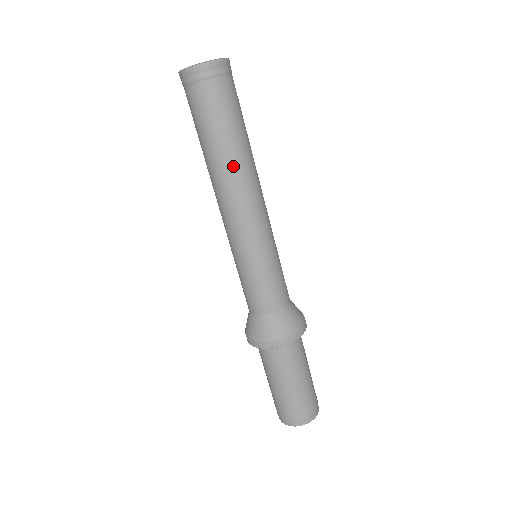
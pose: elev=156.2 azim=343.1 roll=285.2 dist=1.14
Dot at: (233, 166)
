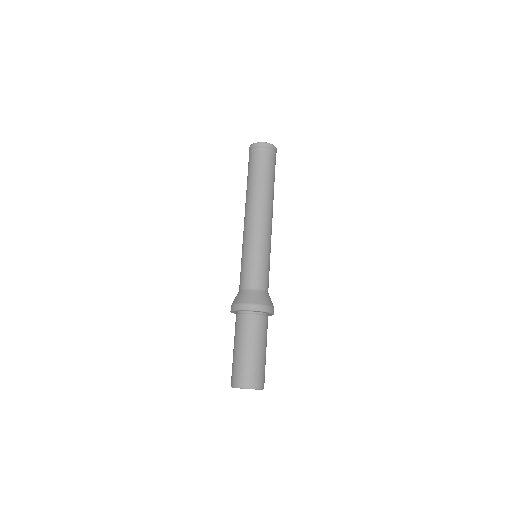
Dot at: (249, 195)
